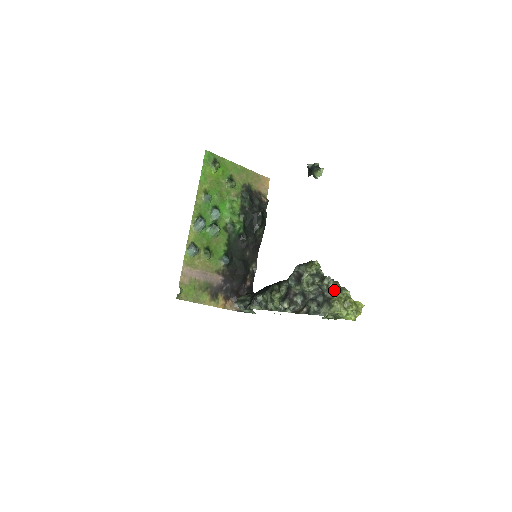
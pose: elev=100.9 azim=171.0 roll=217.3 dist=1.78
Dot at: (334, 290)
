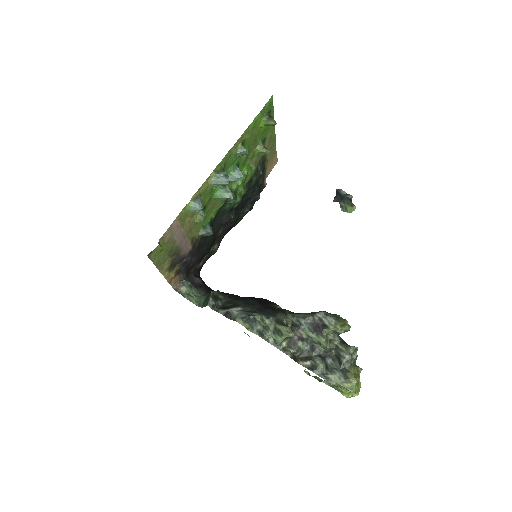
Dot at: (353, 363)
